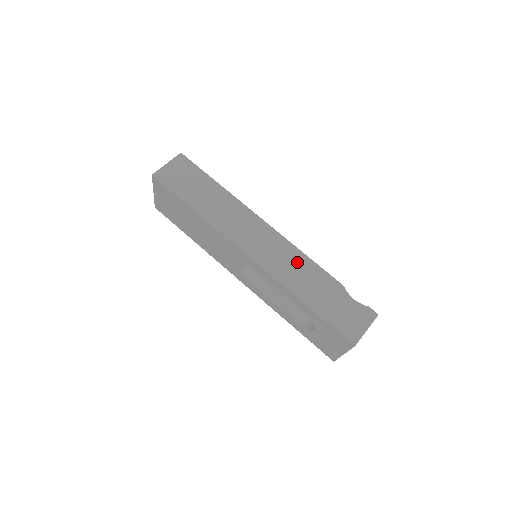
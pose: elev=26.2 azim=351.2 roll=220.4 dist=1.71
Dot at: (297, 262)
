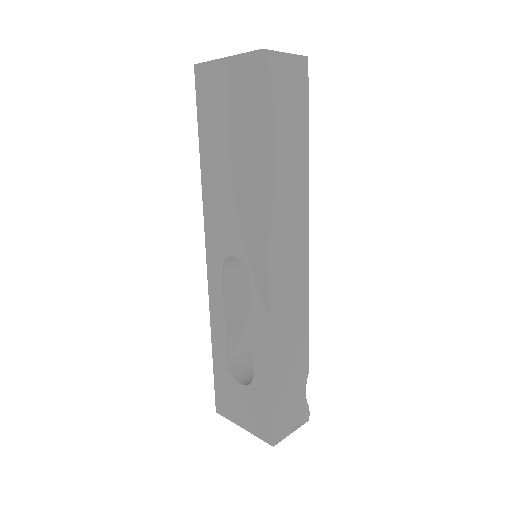
Dot at: (298, 315)
